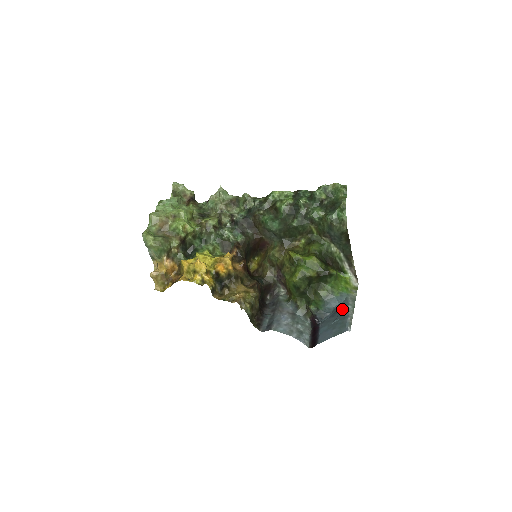
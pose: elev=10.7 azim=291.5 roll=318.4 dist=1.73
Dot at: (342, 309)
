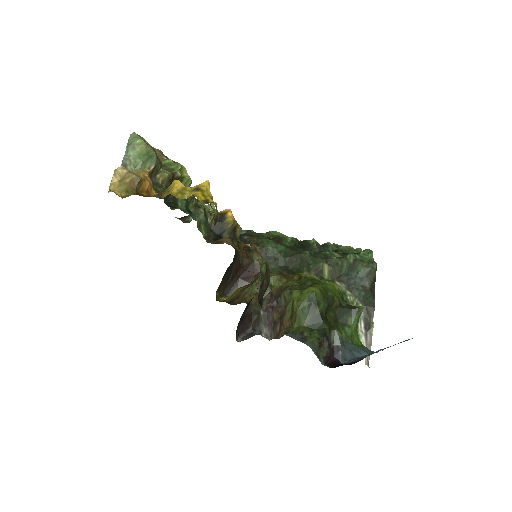
Dot at: occluded
